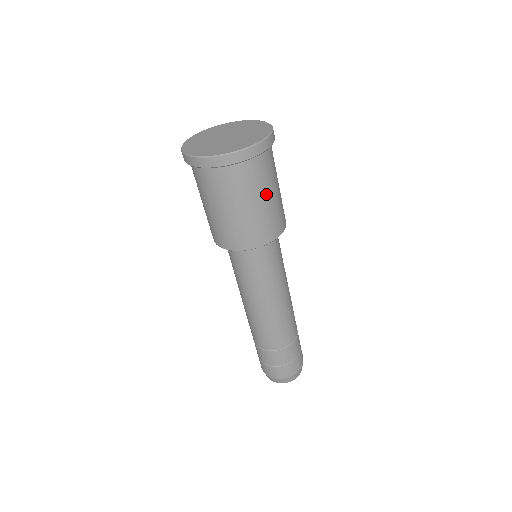
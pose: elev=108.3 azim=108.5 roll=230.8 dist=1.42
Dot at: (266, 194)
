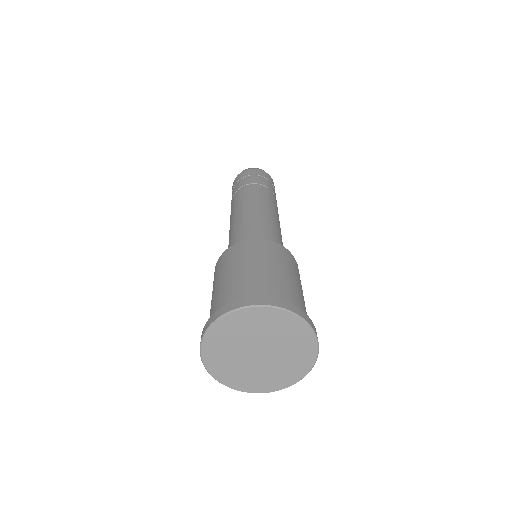
Dot at: occluded
